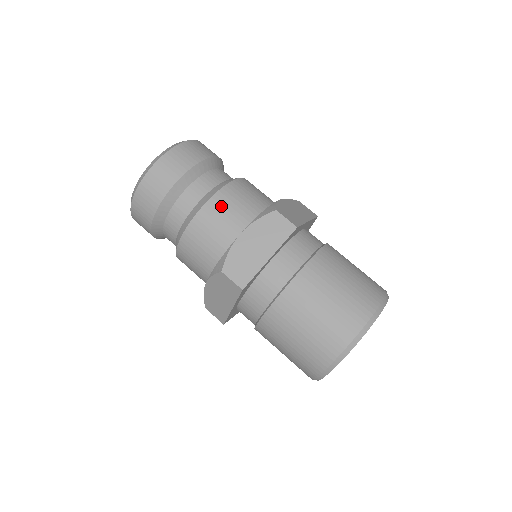
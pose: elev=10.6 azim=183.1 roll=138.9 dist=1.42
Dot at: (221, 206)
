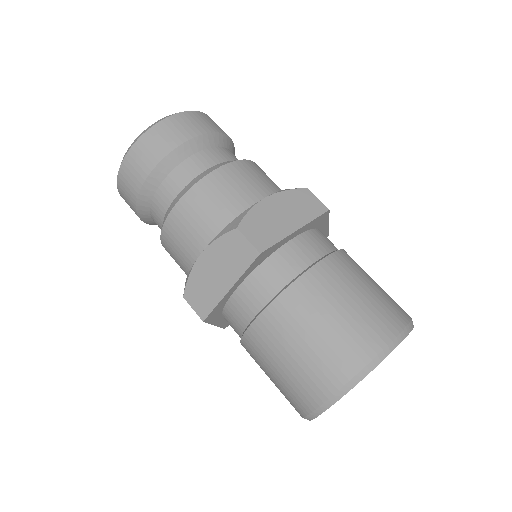
Dot at: (187, 214)
